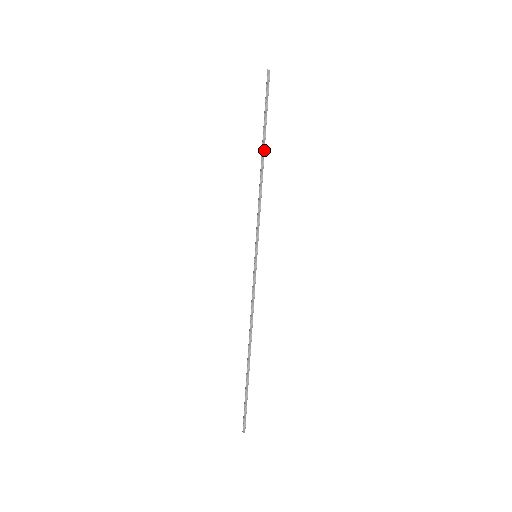
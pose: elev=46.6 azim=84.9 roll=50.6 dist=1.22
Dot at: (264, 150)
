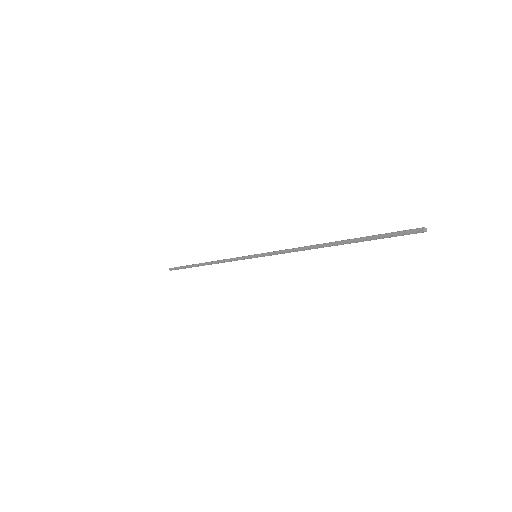
Dot at: (337, 245)
